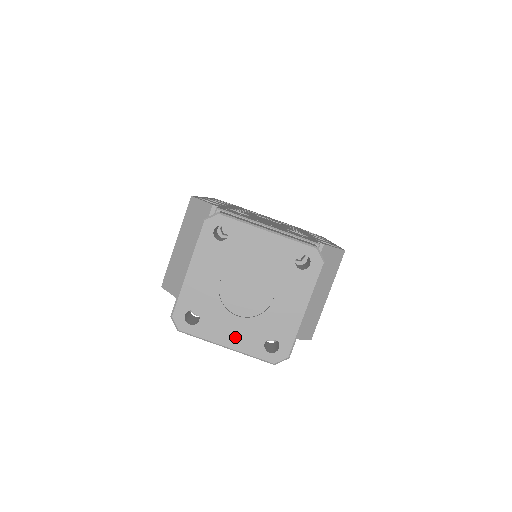
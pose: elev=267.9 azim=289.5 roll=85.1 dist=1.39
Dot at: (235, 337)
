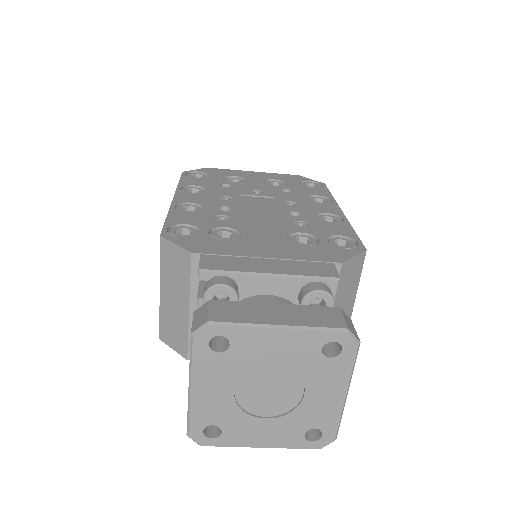
Dot at: (268, 437)
